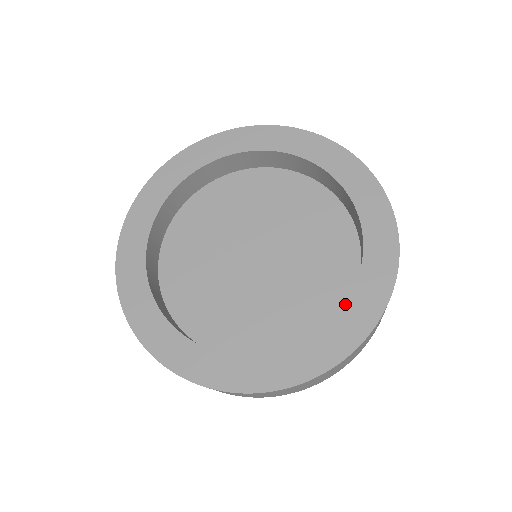
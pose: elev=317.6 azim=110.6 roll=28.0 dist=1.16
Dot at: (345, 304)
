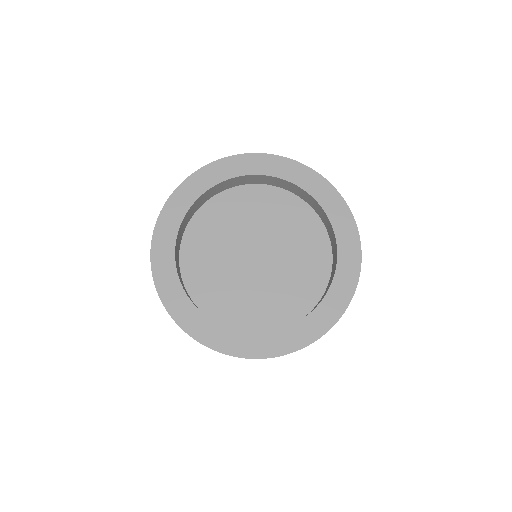
Dot at: (337, 250)
